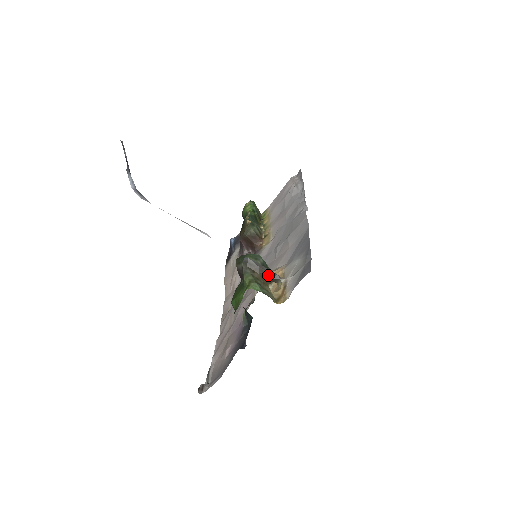
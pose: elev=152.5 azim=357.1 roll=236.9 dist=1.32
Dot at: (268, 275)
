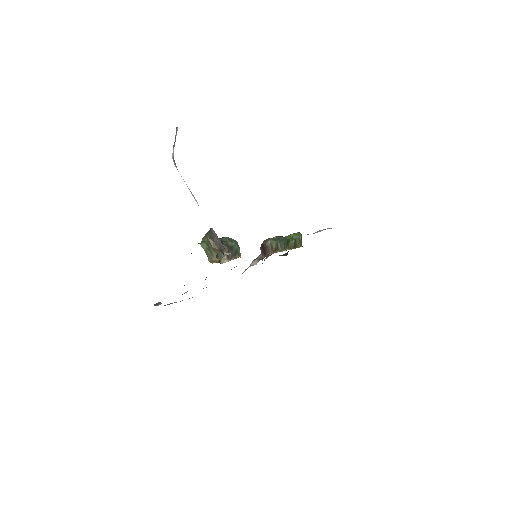
Dot at: (219, 245)
